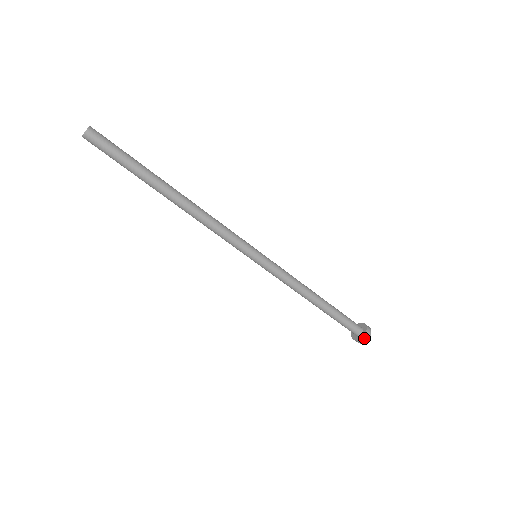
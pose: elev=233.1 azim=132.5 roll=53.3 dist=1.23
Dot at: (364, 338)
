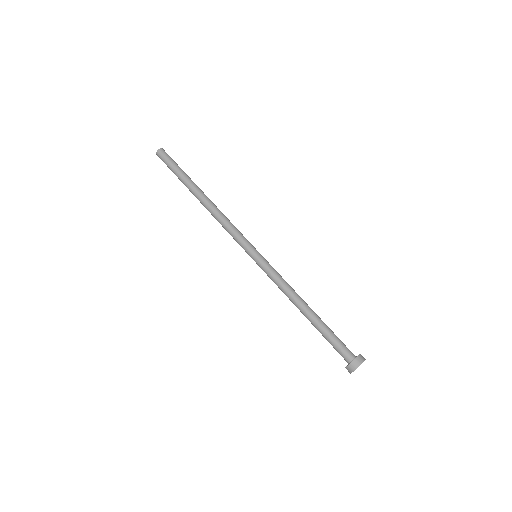
Dot at: (352, 365)
